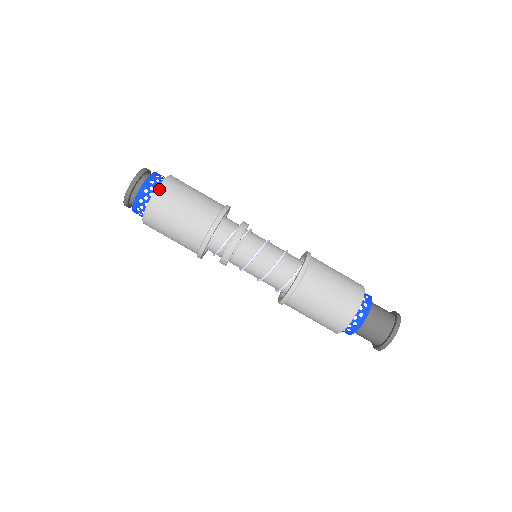
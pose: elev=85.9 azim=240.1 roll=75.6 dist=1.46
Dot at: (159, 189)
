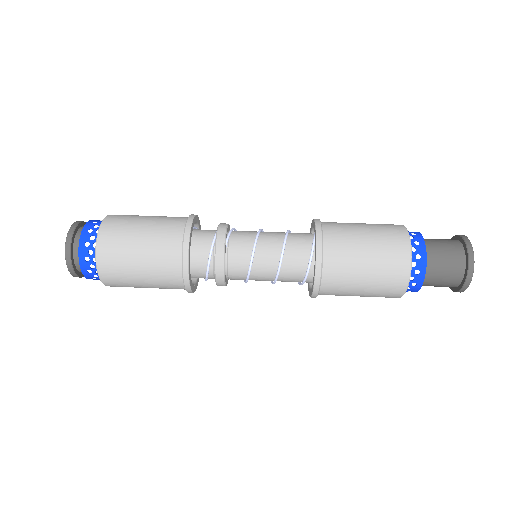
Dot at: (100, 233)
